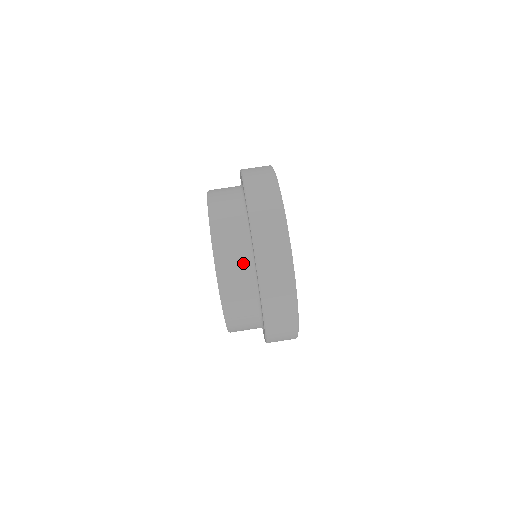
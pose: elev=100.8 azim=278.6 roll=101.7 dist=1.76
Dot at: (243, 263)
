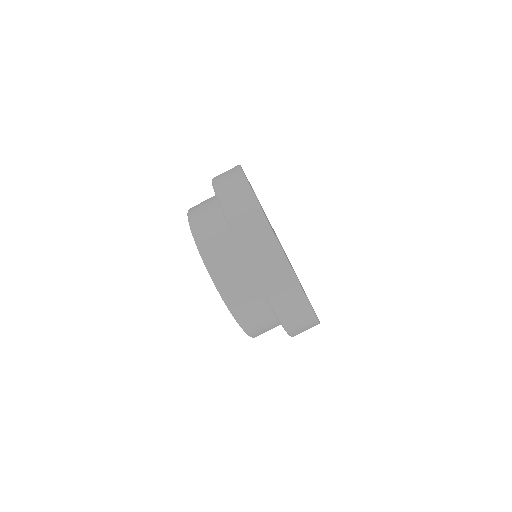
Dot at: (221, 233)
